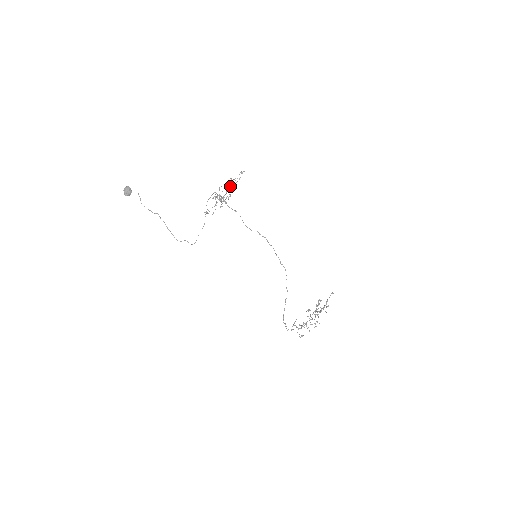
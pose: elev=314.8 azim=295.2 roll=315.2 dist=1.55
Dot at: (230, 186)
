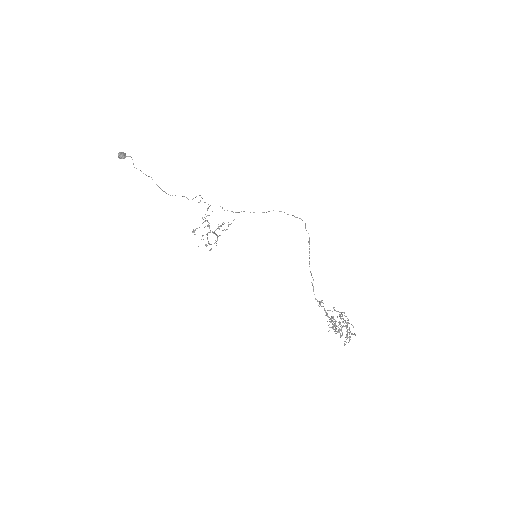
Dot at: (218, 228)
